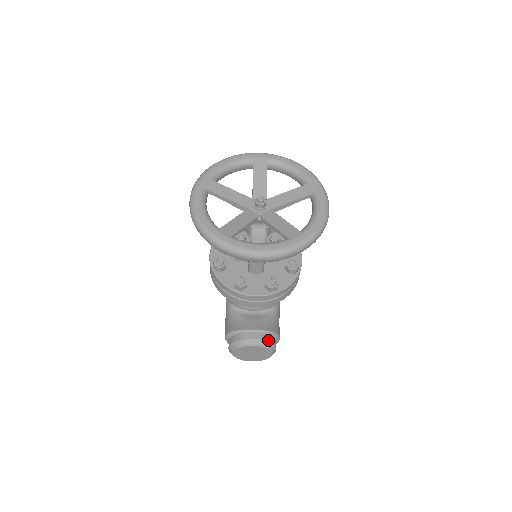
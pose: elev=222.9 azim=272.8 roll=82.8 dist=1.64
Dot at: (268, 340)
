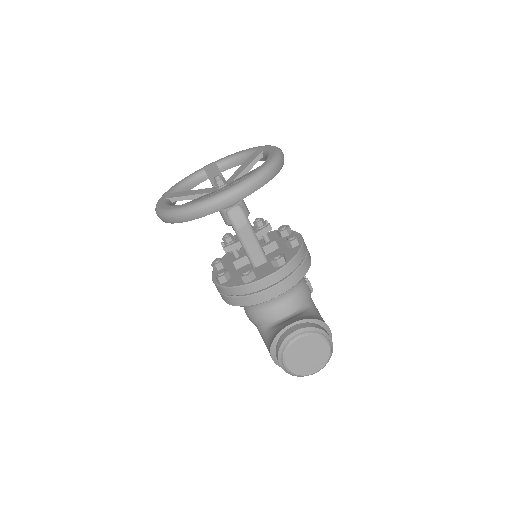
Dot at: (313, 326)
